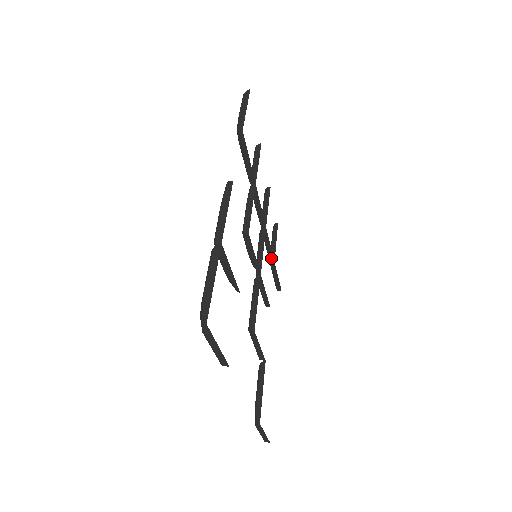
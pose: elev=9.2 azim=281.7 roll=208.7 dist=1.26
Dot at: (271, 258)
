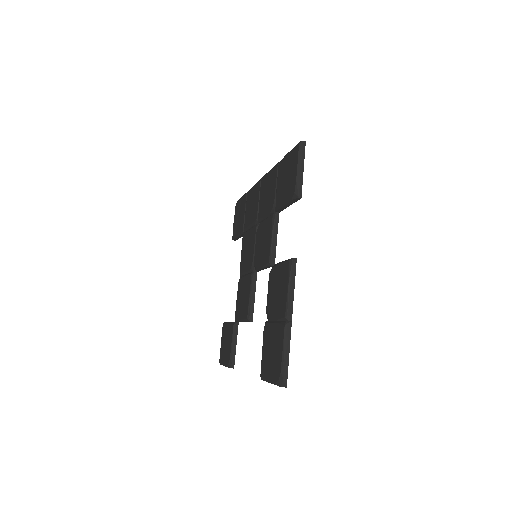
Dot at: occluded
